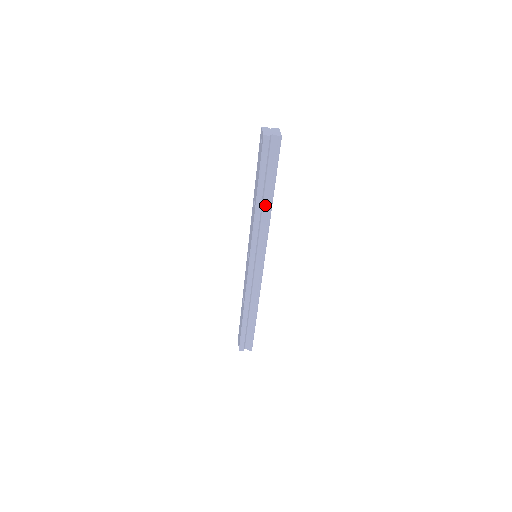
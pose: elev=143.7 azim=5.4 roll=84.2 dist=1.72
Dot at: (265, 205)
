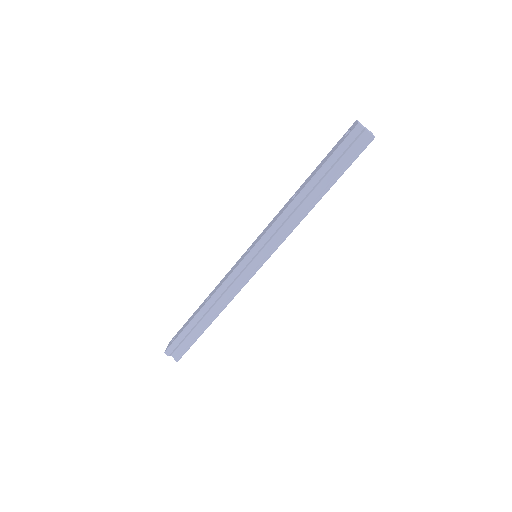
Dot at: (306, 203)
